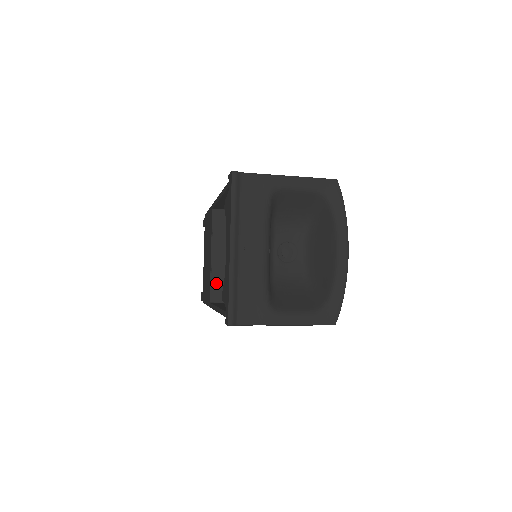
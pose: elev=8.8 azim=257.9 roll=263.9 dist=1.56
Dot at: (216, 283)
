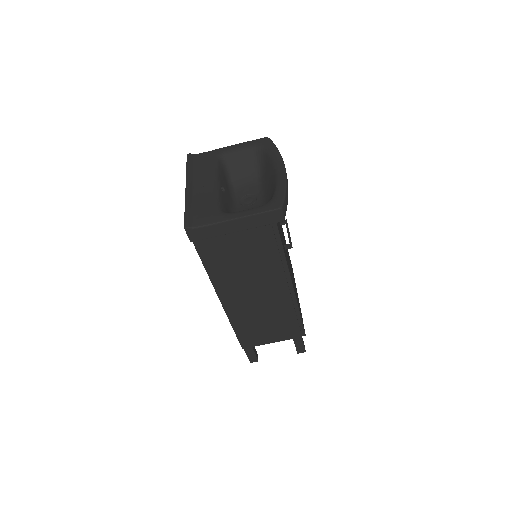
Dot at: occluded
